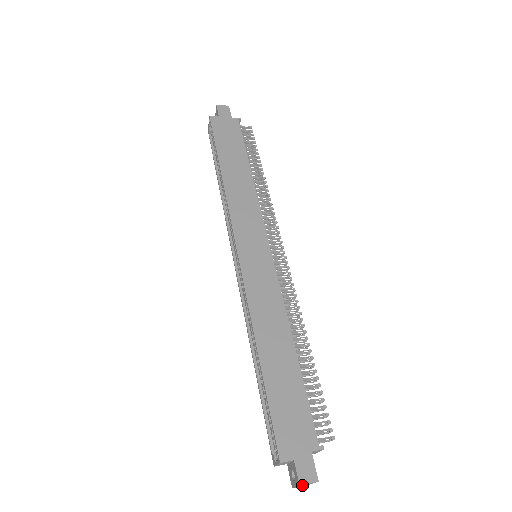
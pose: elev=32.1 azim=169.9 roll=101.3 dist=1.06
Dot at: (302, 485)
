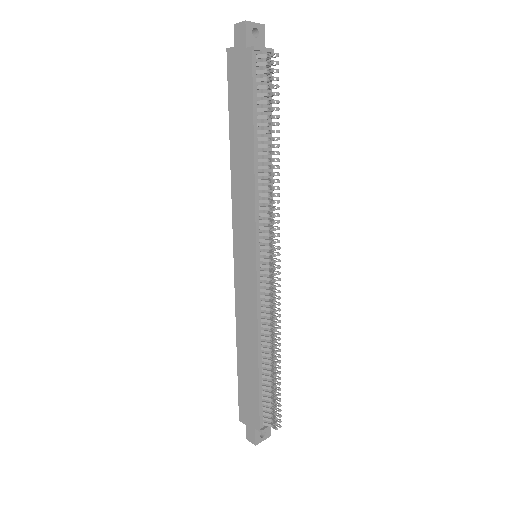
Dot at: occluded
